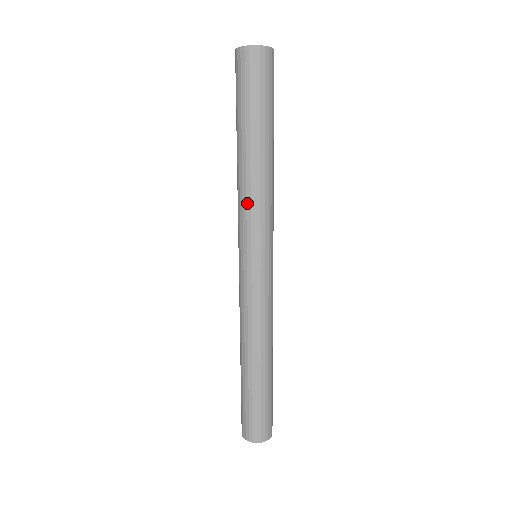
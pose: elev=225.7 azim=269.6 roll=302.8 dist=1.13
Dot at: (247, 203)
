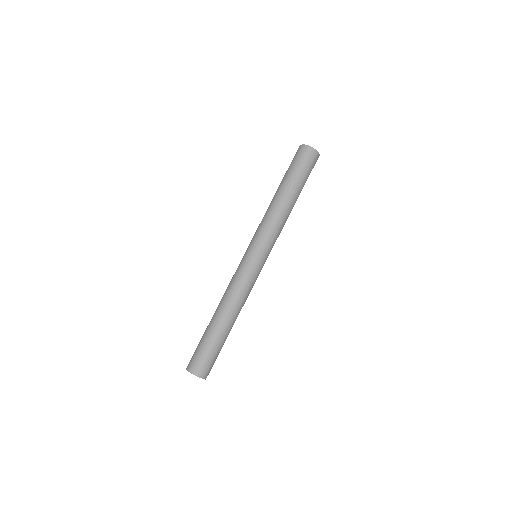
Dot at: (267, 221)
